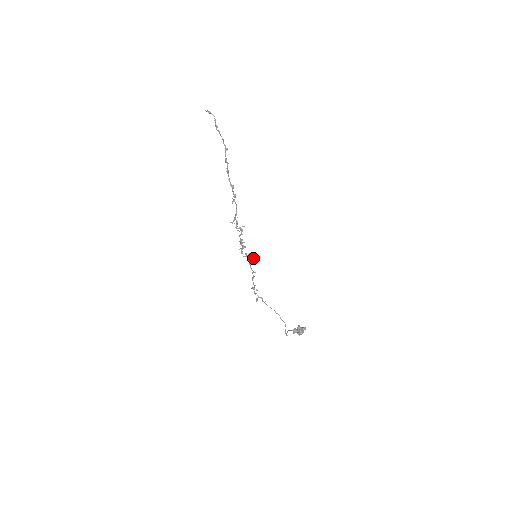
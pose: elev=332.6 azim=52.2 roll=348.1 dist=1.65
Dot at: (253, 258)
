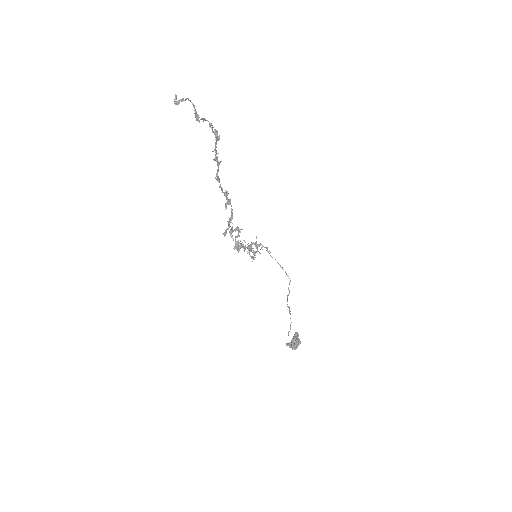
Dot at: occluded
